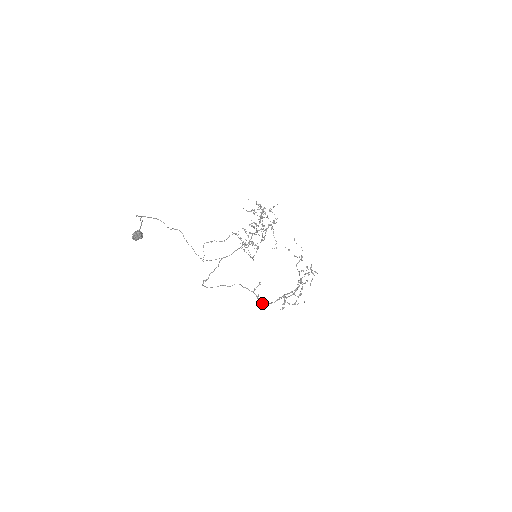
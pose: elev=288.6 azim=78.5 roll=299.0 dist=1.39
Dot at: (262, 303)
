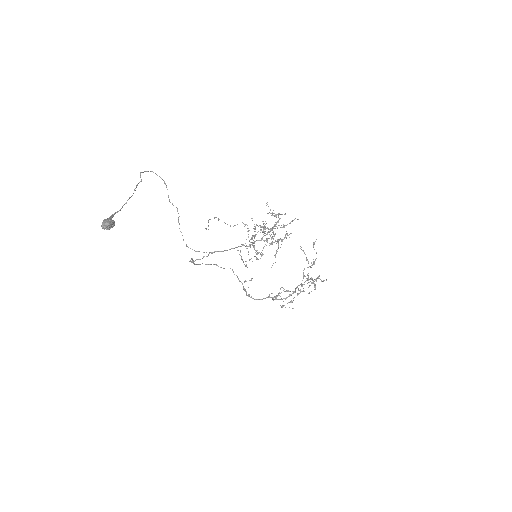
Dot at: (248, 296)
